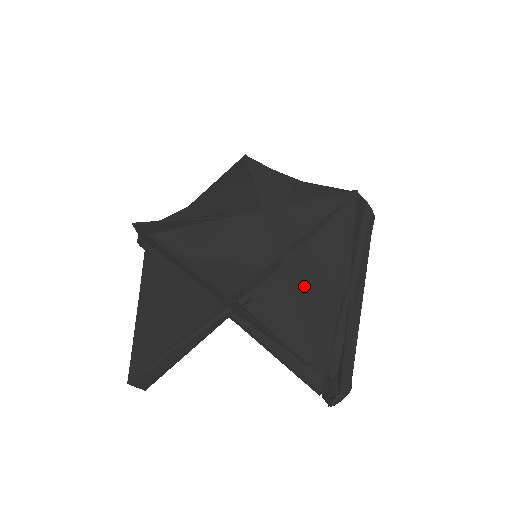
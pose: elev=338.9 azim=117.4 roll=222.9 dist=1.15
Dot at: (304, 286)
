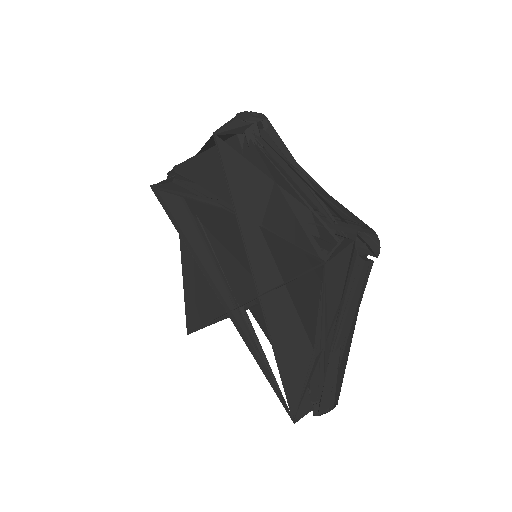
Dot at: (280, 337)
